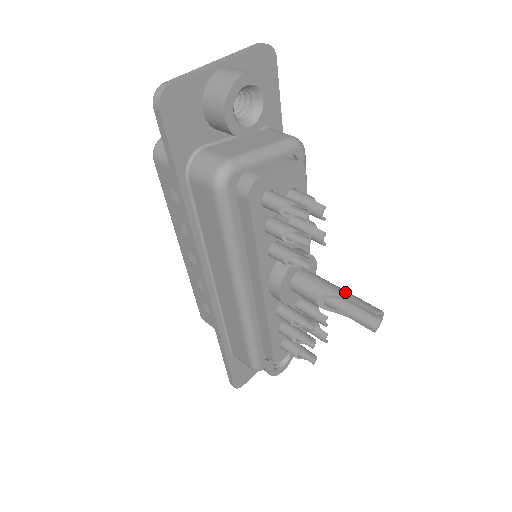
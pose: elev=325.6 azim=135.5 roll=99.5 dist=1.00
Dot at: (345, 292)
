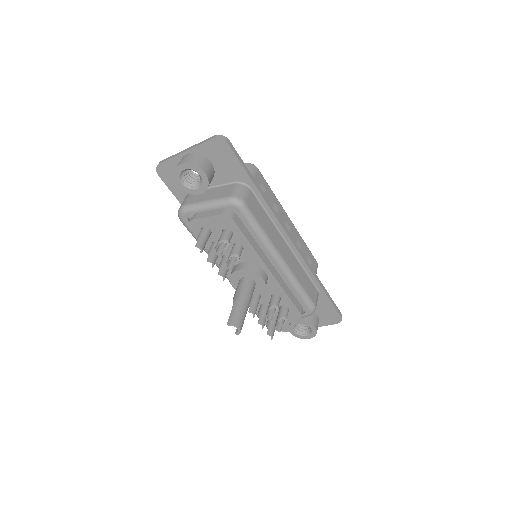
Dot at: (237, 303)
